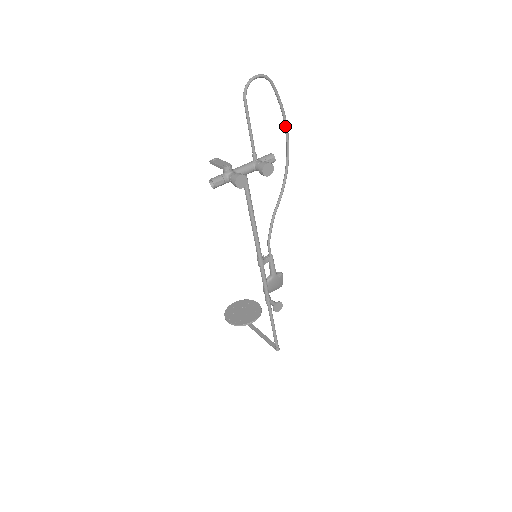
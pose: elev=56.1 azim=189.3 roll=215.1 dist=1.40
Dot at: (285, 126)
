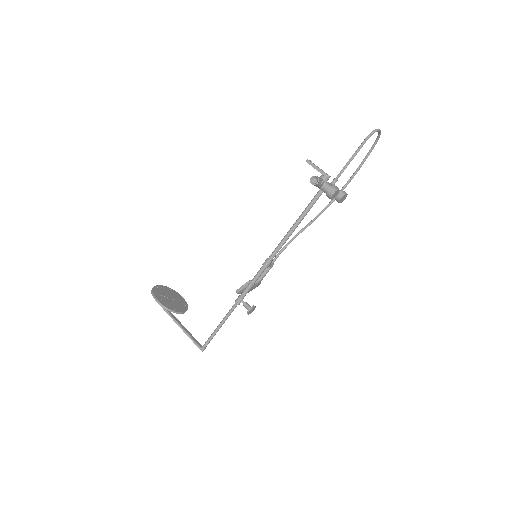
Dot at: (354, 175)
